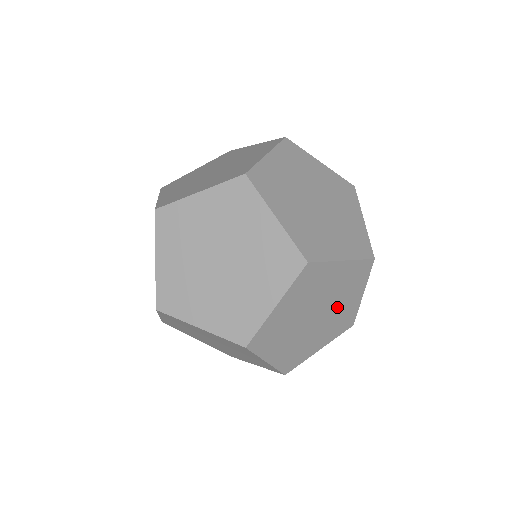
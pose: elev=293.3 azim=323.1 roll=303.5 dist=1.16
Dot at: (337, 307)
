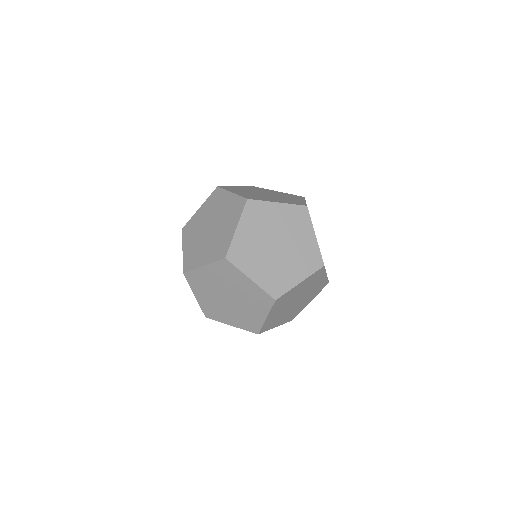
Dot at: occluded
